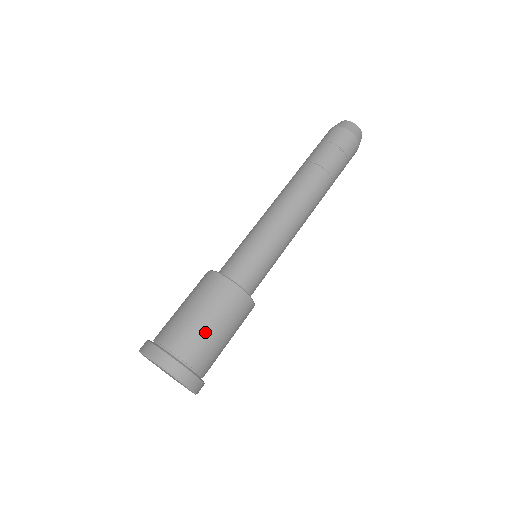
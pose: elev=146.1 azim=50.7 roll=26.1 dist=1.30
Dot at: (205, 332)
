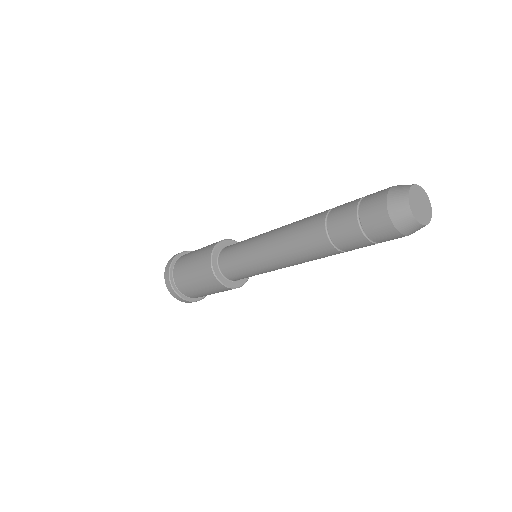
Dot at: (196, 290)
